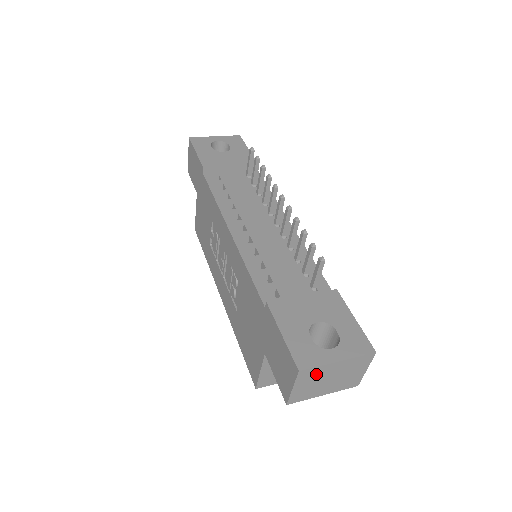
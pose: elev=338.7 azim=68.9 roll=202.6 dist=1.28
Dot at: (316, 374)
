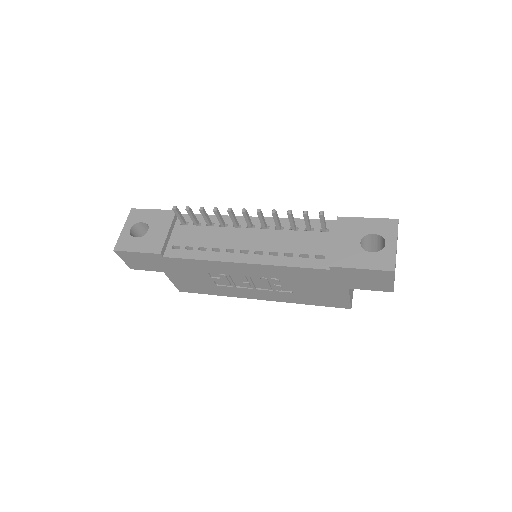
Dot at: occluded
